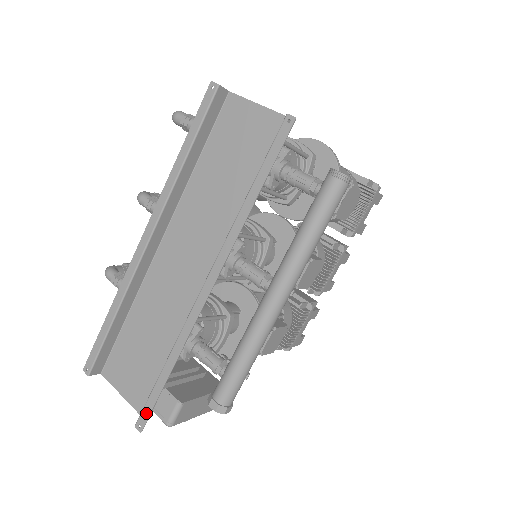
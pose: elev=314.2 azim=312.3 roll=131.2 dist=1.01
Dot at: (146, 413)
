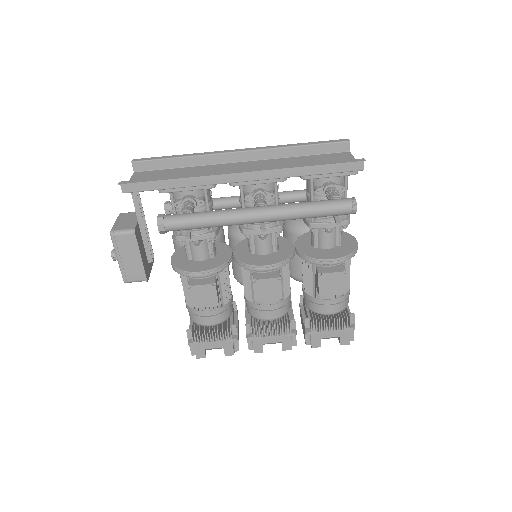
Dot at: (134, 181)
